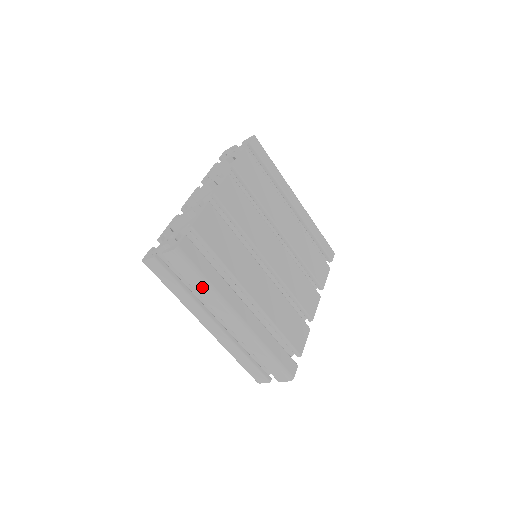
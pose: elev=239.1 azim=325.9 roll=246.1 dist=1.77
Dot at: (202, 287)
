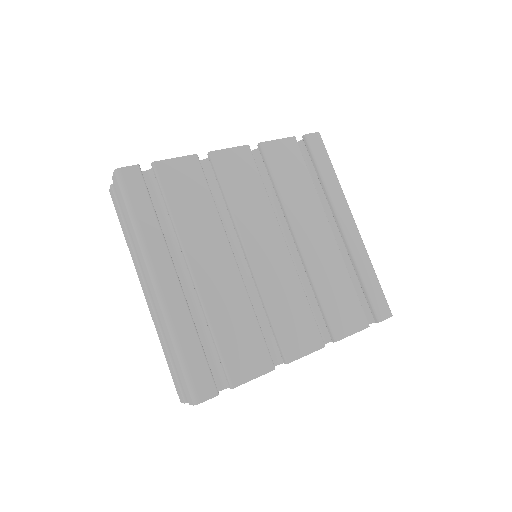
Dot at: (131, 226)
